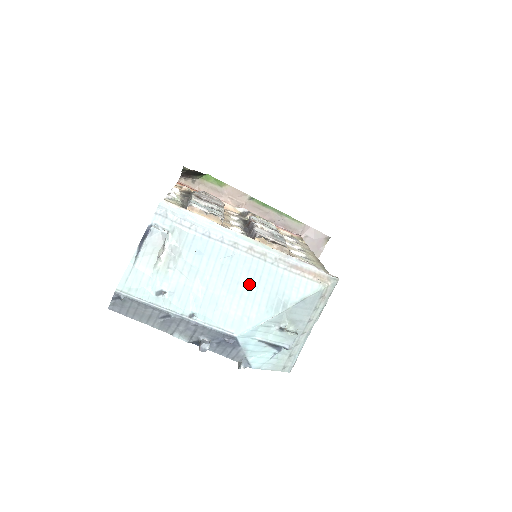
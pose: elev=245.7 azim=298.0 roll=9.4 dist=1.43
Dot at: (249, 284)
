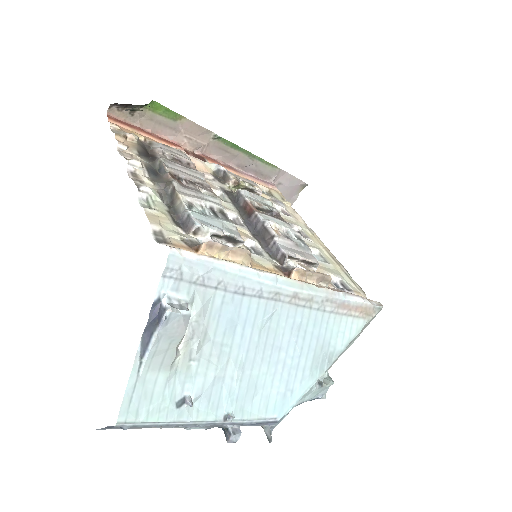
Dot at: (292, 346)
